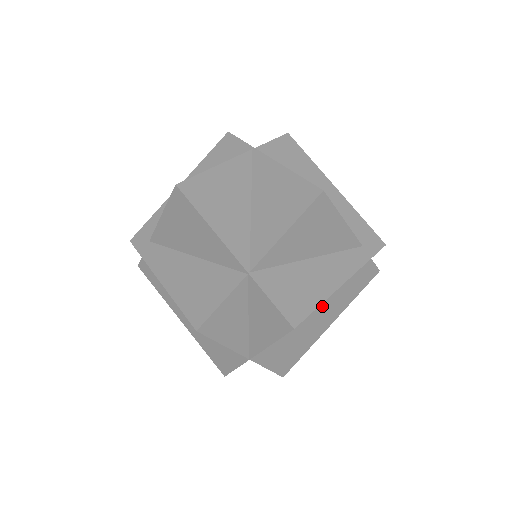
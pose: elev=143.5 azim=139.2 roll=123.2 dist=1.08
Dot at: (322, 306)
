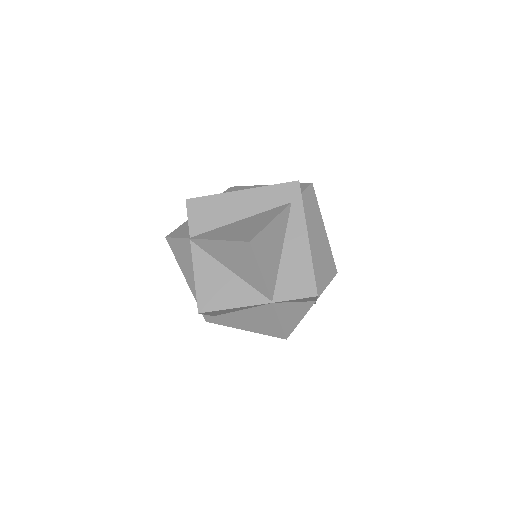
Dot at: (312, 240)
